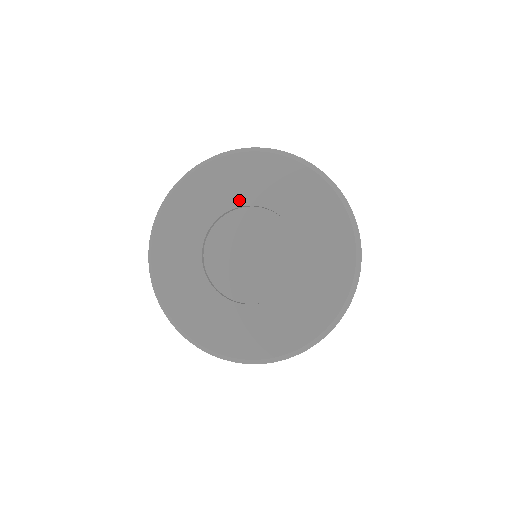
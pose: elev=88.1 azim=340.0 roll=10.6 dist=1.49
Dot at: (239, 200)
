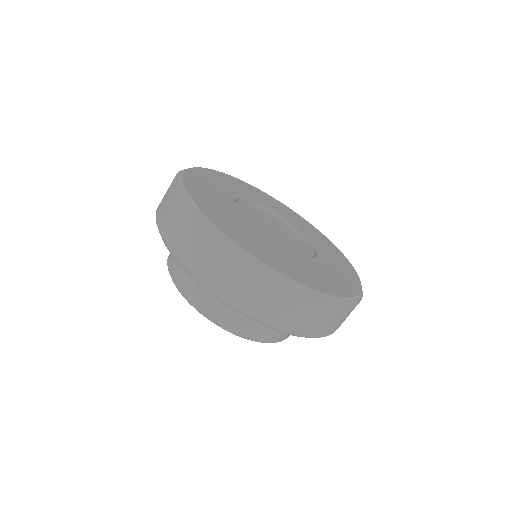
Dot at: (242, 195)
